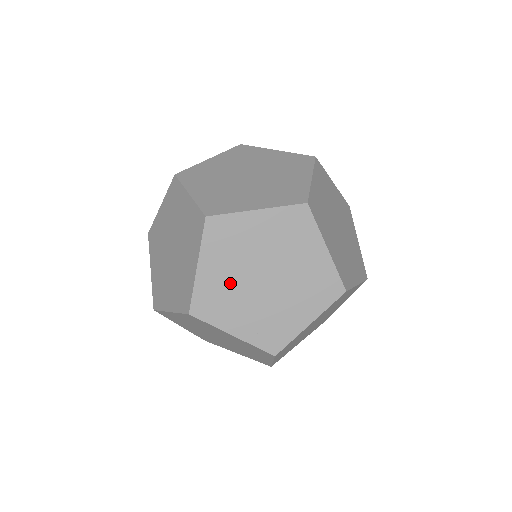
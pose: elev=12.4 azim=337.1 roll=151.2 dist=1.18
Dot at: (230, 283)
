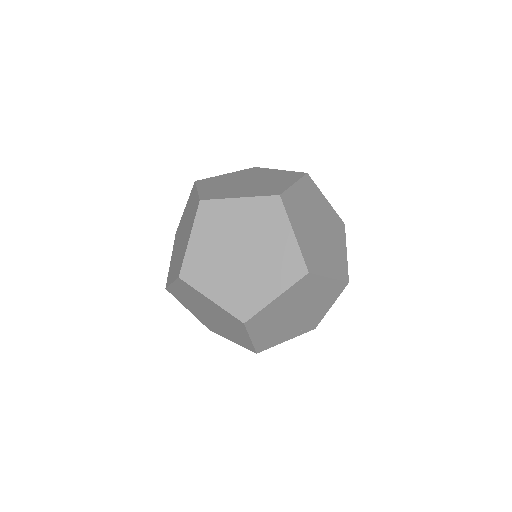
Dot at: (275, 330)
